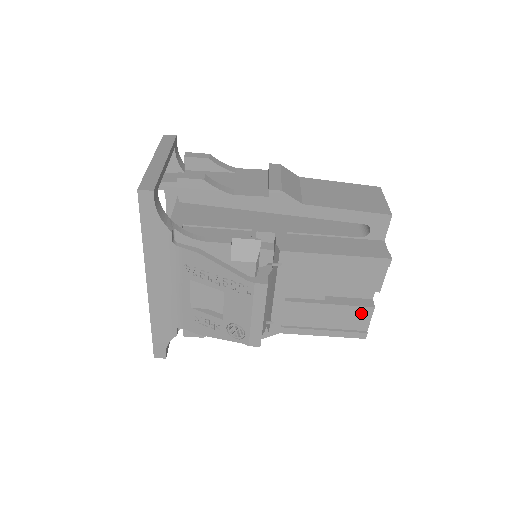
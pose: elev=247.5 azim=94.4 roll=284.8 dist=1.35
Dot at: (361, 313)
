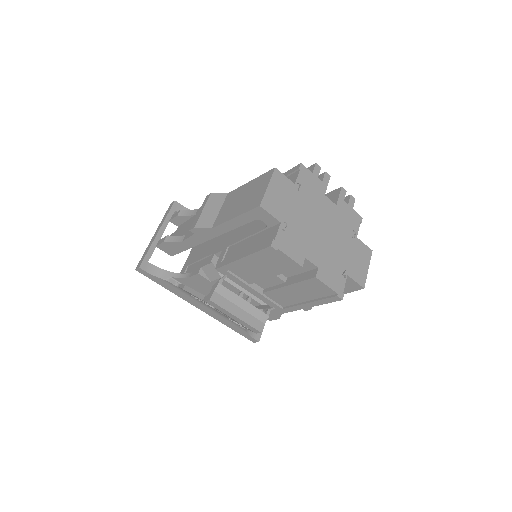
Dot at: (314, 284)
